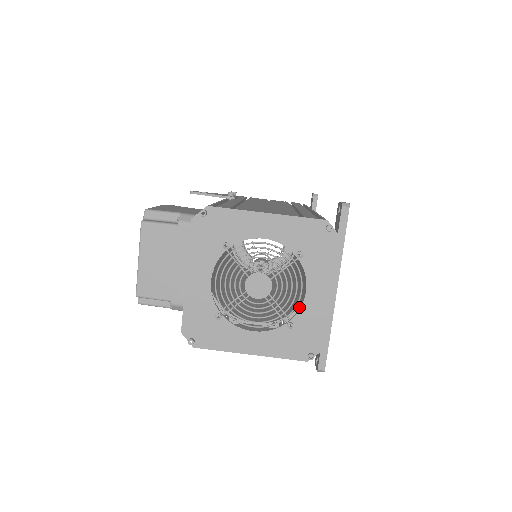
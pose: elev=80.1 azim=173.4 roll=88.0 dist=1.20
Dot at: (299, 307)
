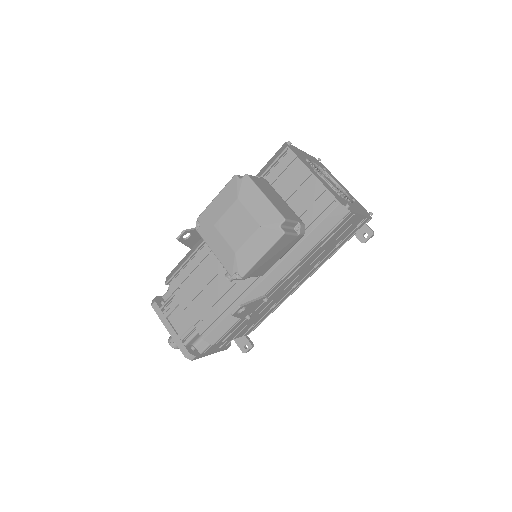
Dot at: occluded
